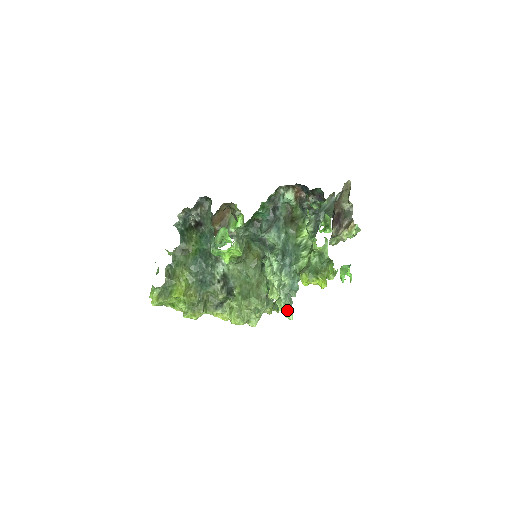
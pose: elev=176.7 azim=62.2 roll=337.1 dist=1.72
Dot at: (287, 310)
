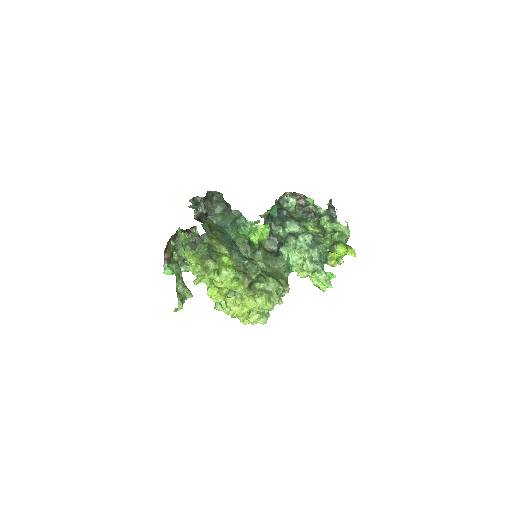
Dot at: (326, 279)
